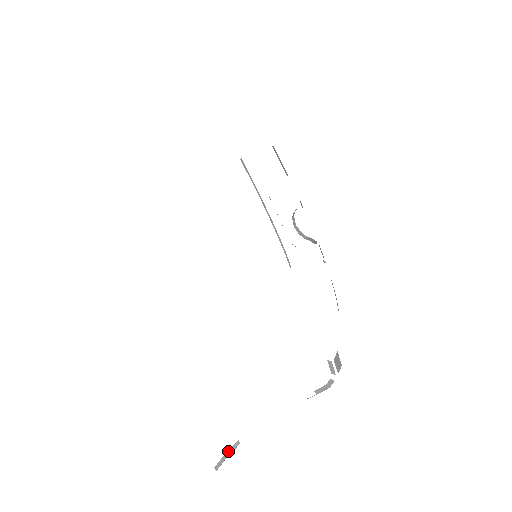
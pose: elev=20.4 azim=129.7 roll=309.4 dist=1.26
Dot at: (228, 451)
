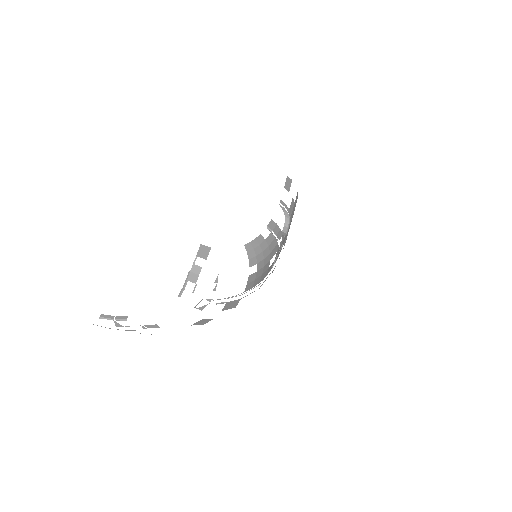
Dot at: (117, 316)
